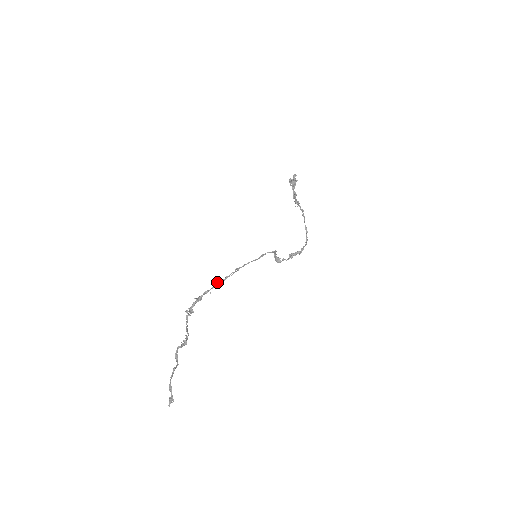
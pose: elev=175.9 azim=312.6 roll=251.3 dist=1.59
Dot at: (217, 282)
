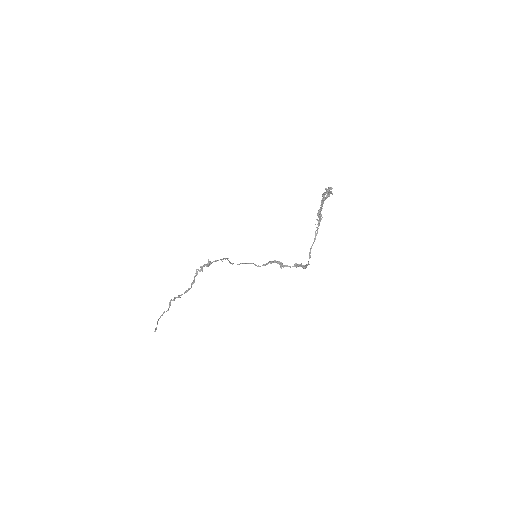
Dot at: (225, 258)
